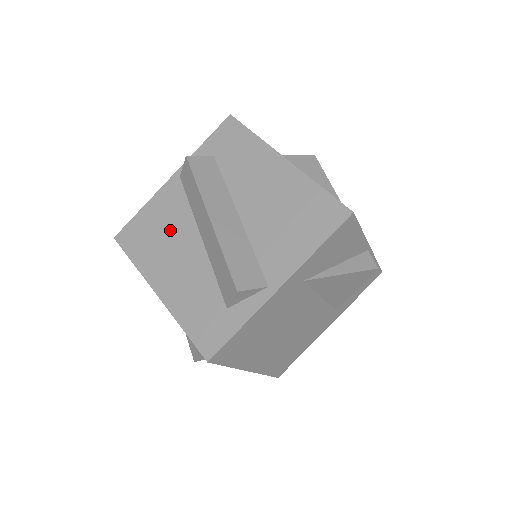
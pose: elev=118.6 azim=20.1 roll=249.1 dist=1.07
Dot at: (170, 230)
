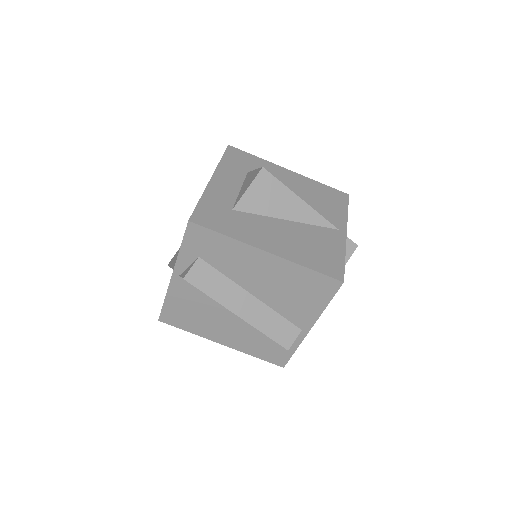
Dot at: (202, 311)
